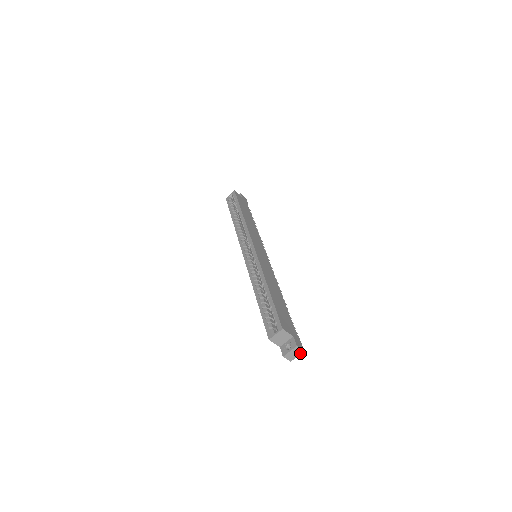
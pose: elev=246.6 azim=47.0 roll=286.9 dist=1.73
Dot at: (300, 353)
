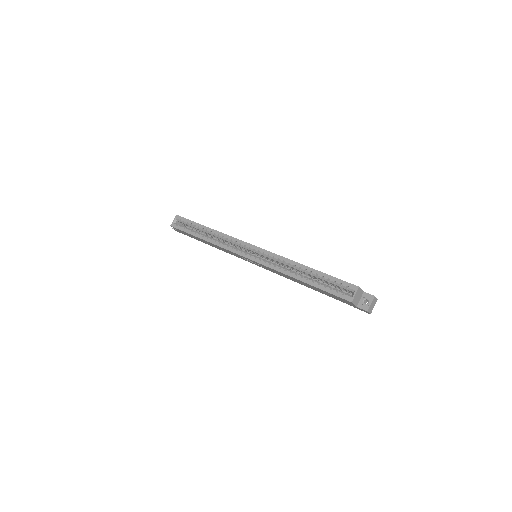
Dot at: (375, 302)
